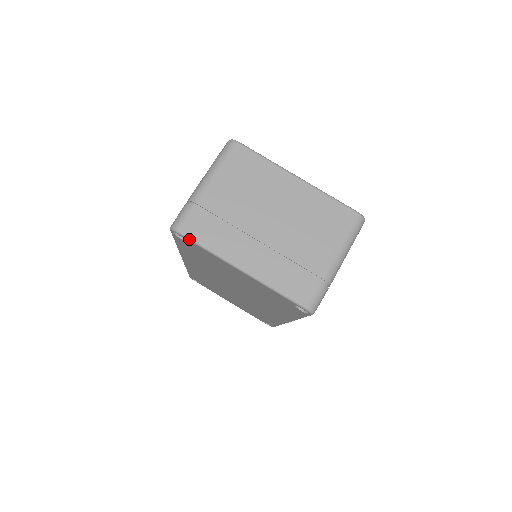
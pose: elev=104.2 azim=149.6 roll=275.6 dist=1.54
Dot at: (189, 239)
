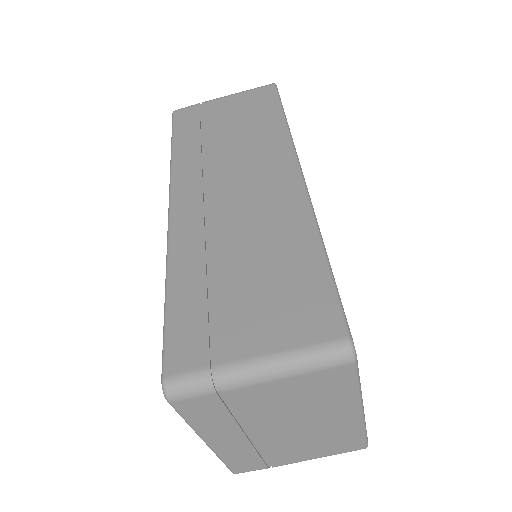
Dot at: (175, 410)
